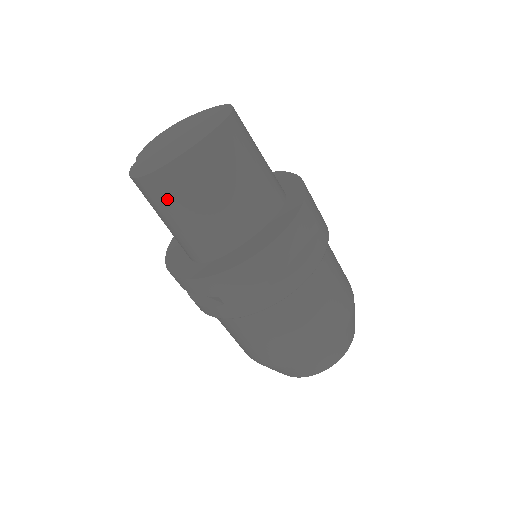
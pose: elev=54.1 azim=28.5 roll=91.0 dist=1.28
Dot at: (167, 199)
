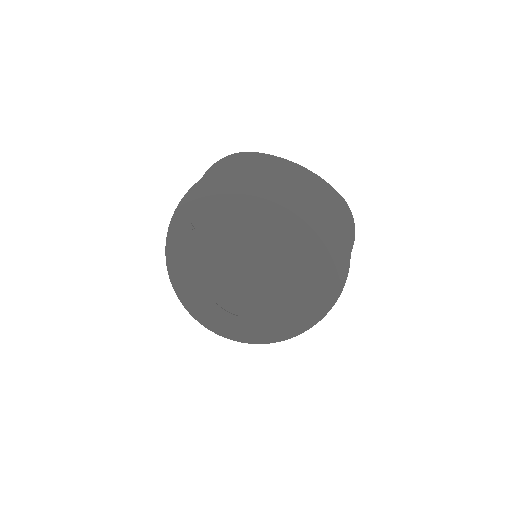
Dot at: occluded
